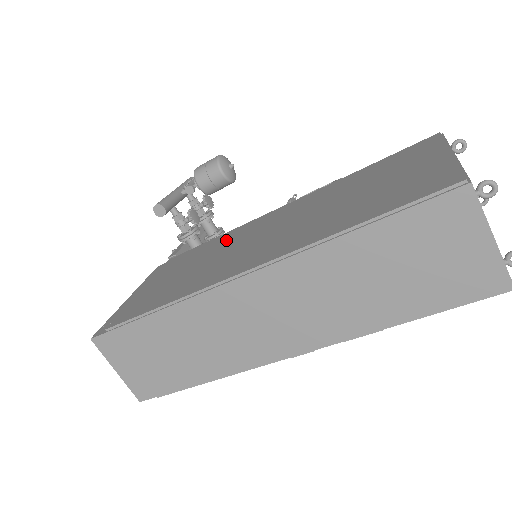
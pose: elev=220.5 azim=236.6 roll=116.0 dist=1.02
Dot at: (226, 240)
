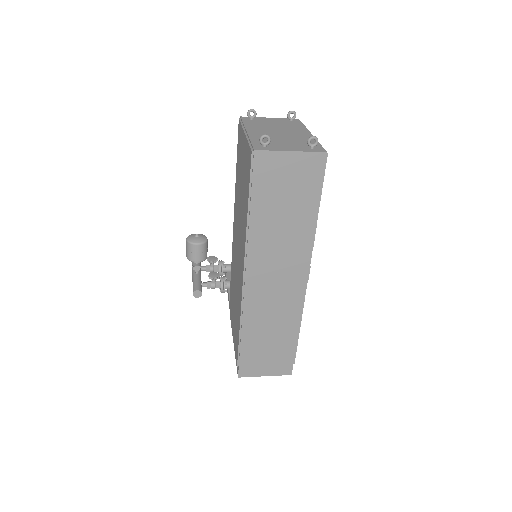
Dot at: (233, 270)
